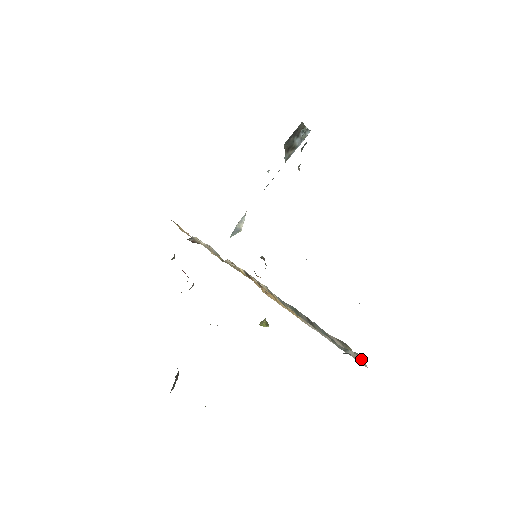
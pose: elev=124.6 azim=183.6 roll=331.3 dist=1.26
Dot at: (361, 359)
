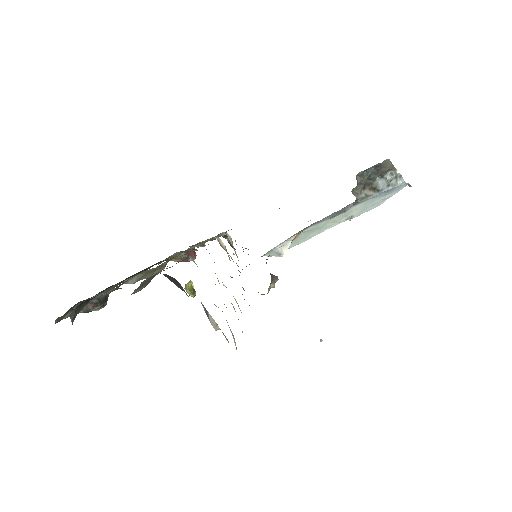
Dot at: occluded
